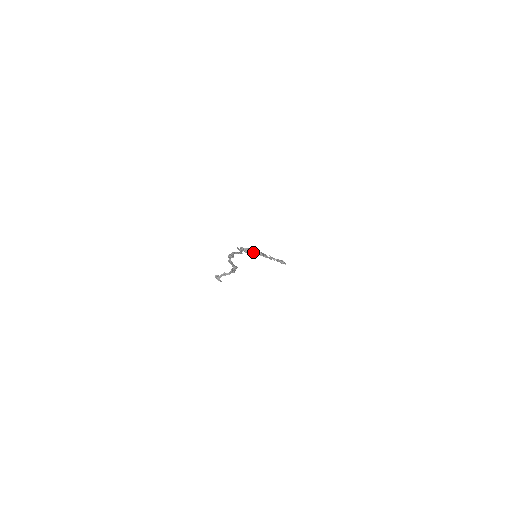
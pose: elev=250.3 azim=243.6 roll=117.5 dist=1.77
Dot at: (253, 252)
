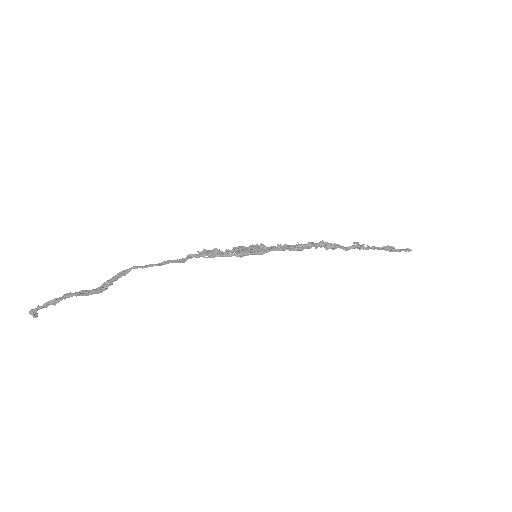
Dot at: (239, 252)
